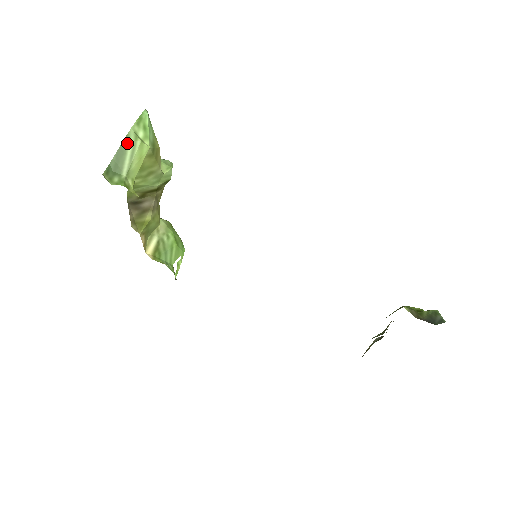
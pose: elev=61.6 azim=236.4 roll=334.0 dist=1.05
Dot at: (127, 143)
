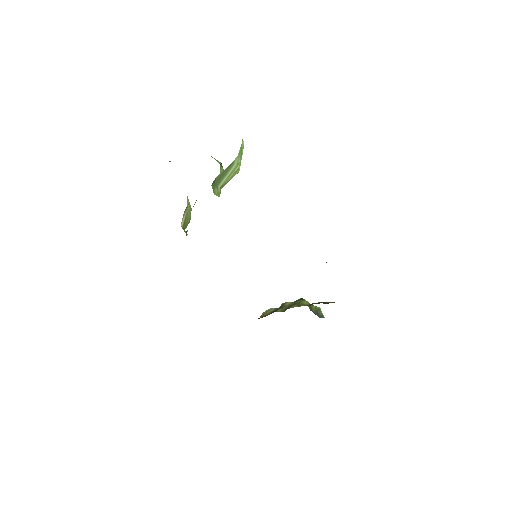
Dot at: (232, 166)
